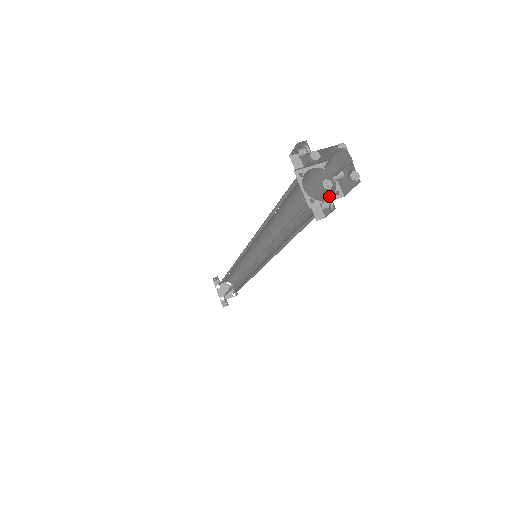
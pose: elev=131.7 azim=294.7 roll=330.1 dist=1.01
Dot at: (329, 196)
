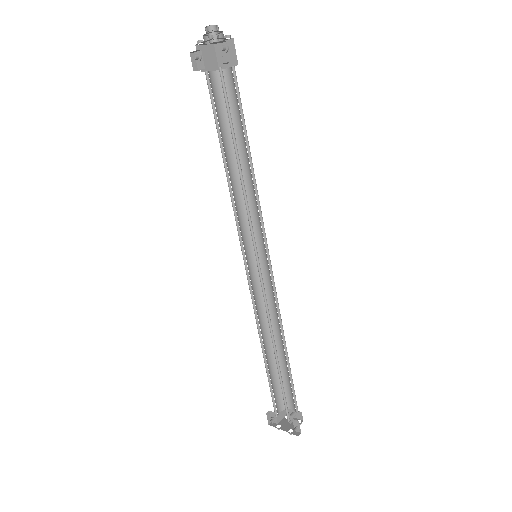
Dot at: (222, 45)
